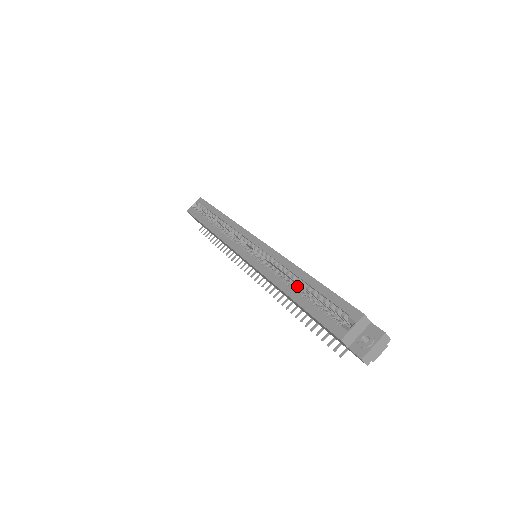
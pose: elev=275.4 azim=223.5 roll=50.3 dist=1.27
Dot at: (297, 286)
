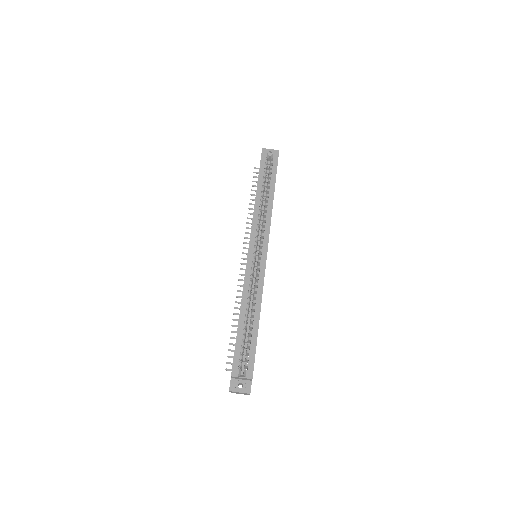
Dot at: (251, 309)
